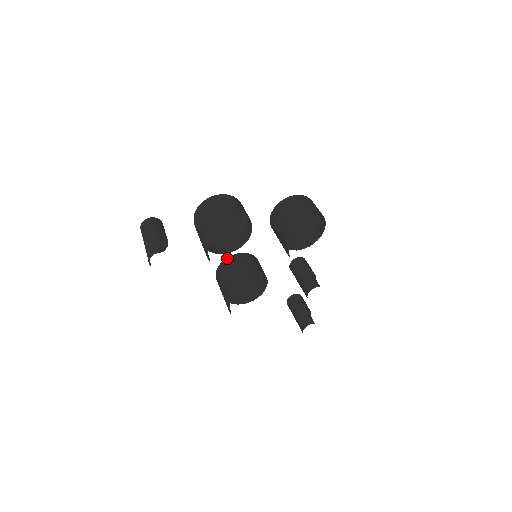
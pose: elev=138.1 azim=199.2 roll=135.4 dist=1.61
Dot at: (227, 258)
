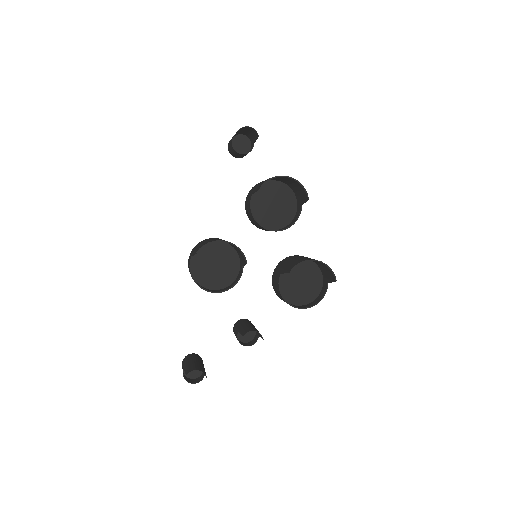
Dot at: occluded
